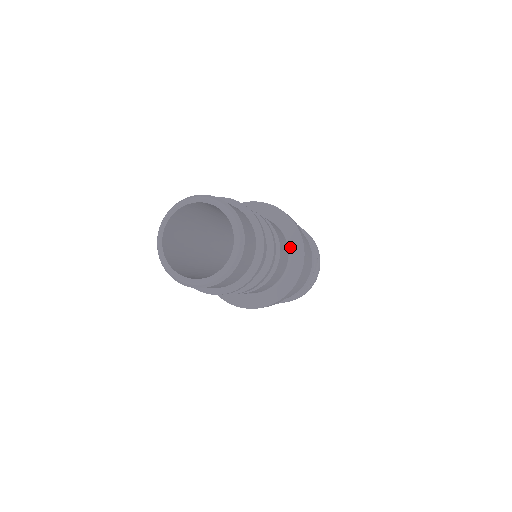
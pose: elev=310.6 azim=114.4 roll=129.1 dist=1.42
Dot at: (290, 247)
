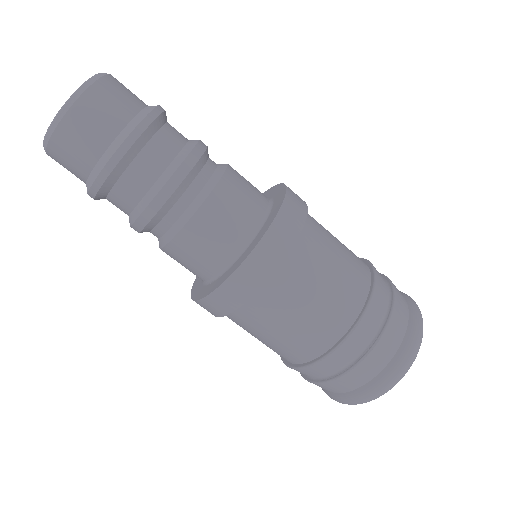
Dot at: (268, 216)
